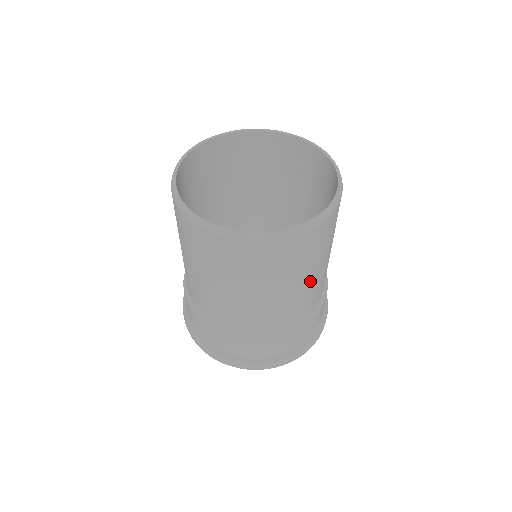
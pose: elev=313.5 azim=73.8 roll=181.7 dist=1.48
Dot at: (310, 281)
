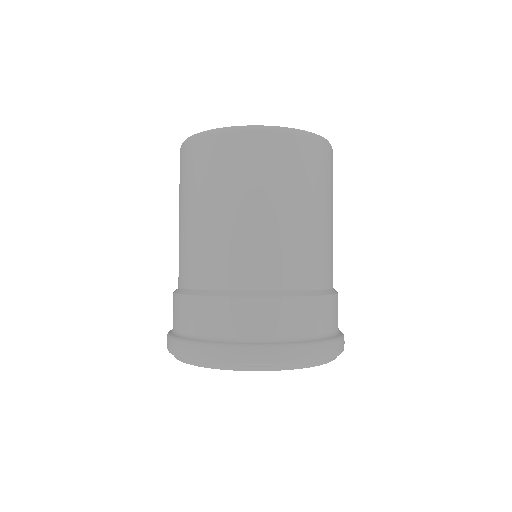
Dot at: (292, 219)
